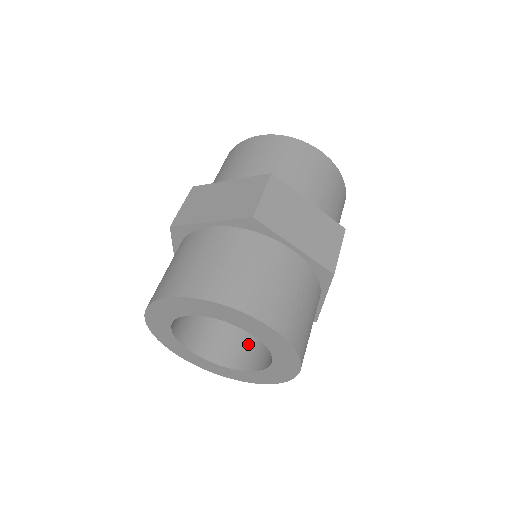
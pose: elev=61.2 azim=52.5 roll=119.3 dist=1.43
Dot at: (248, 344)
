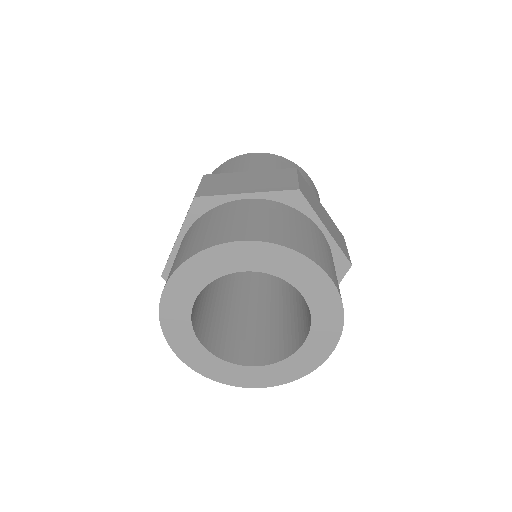
Dot at: (298, 325)
